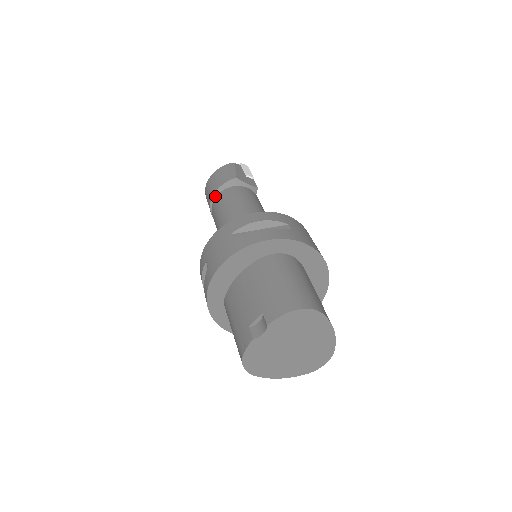
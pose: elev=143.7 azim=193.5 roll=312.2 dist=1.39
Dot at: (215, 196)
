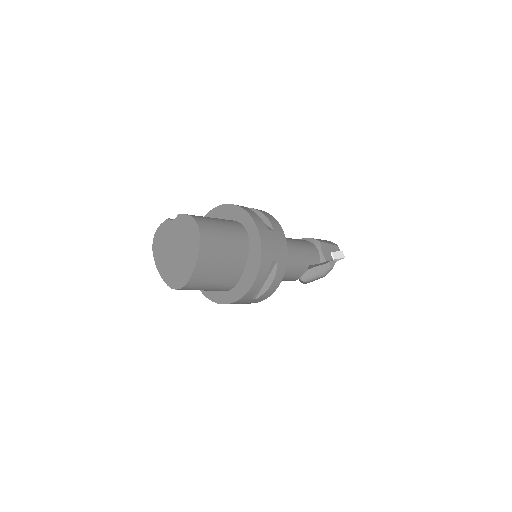
Dot at: occluded
